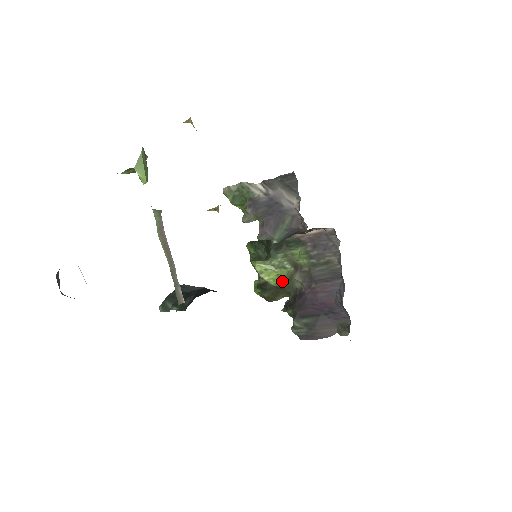
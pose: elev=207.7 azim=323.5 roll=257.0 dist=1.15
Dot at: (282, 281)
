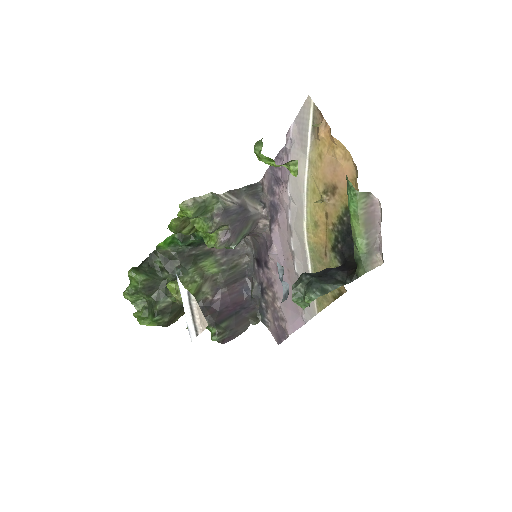
Dot at: occluded
